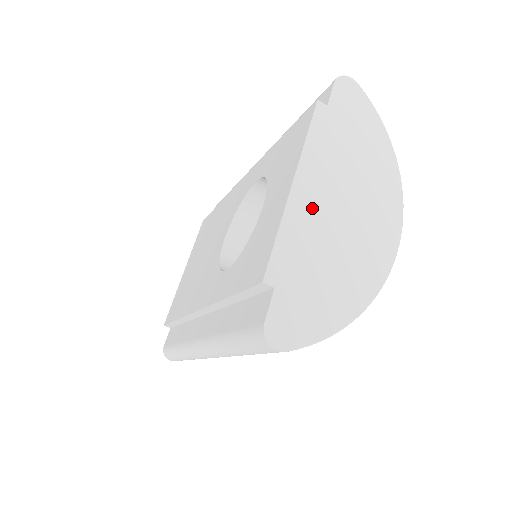
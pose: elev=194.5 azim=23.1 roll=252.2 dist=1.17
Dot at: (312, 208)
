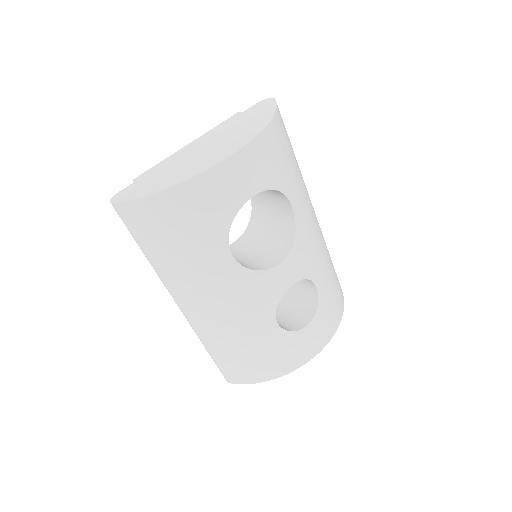
Dot at: (188, 151)
